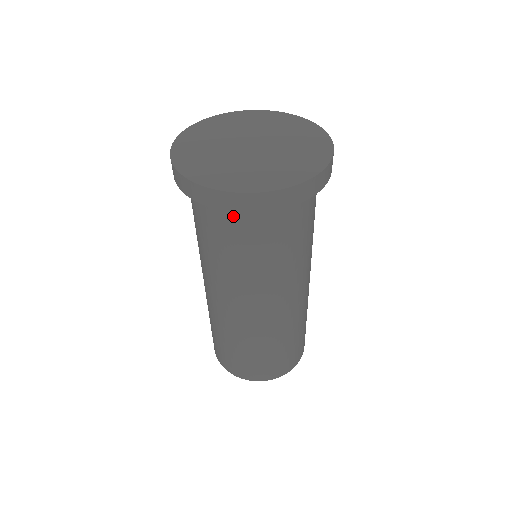
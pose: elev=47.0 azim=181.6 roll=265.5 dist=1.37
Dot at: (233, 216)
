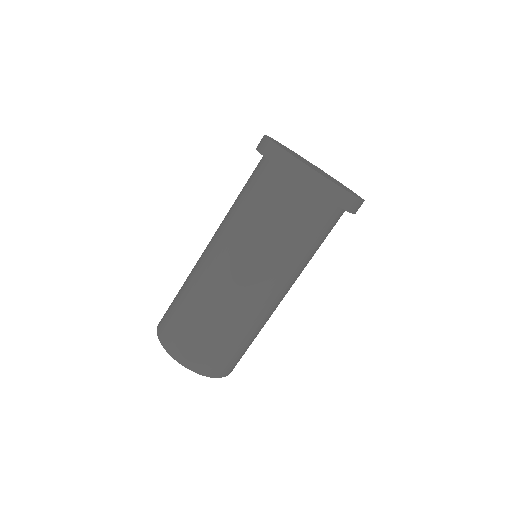
Dot at: (303, 199)
